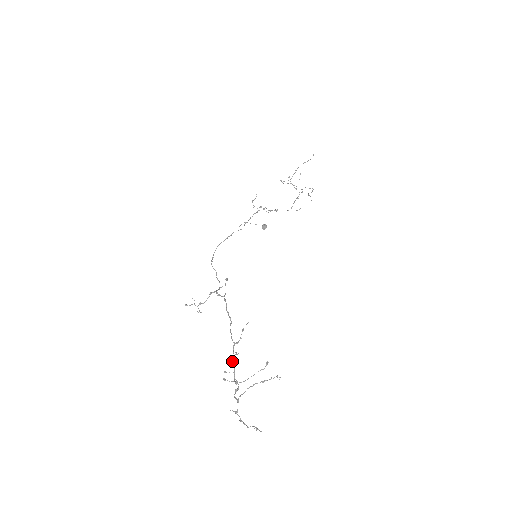
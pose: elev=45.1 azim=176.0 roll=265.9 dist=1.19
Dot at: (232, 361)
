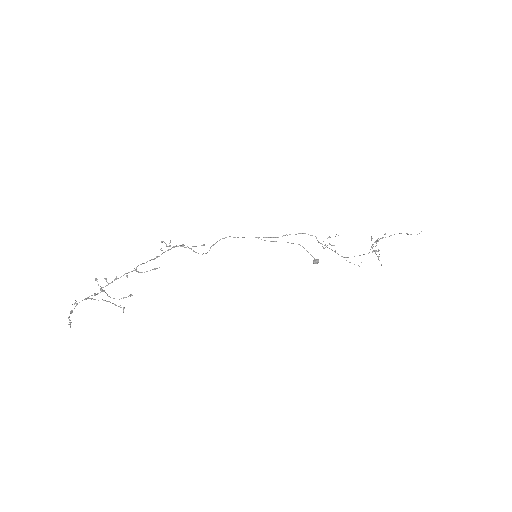
Dot at: occluded
